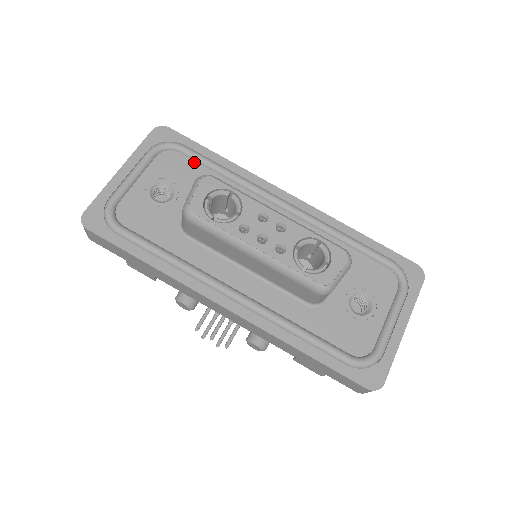
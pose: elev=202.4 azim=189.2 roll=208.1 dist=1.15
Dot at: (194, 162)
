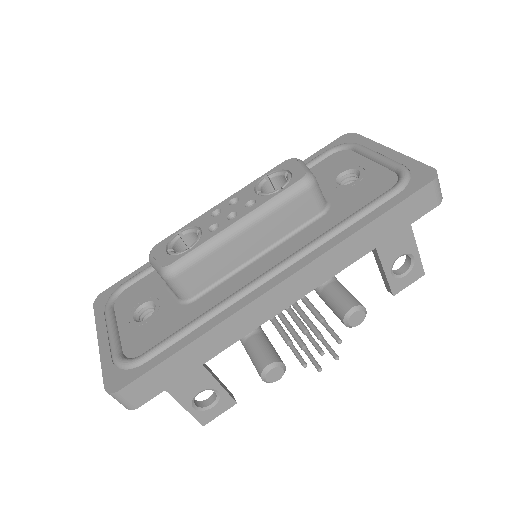
Dot at: (143, 279)
